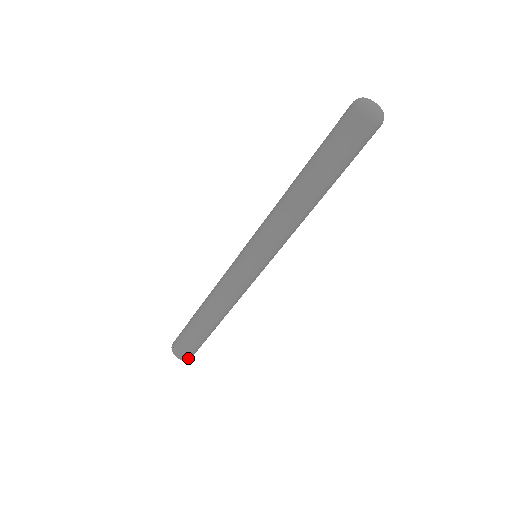
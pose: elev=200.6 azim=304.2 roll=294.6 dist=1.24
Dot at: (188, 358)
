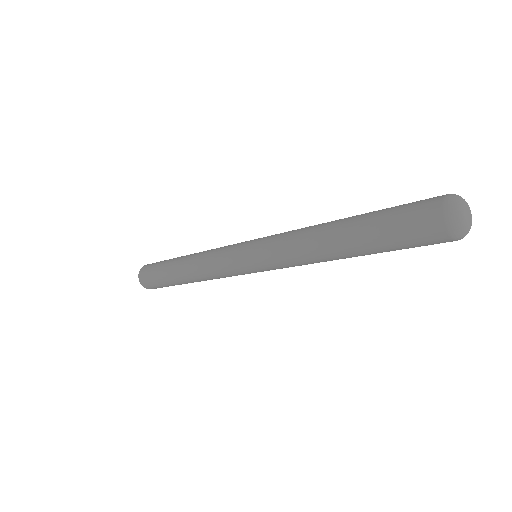
Dot at: (153, 288)
